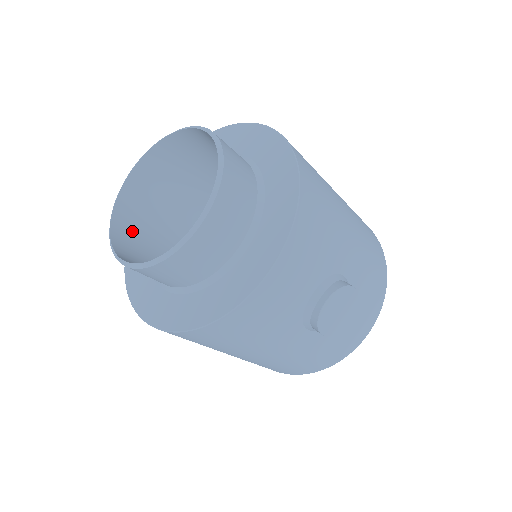
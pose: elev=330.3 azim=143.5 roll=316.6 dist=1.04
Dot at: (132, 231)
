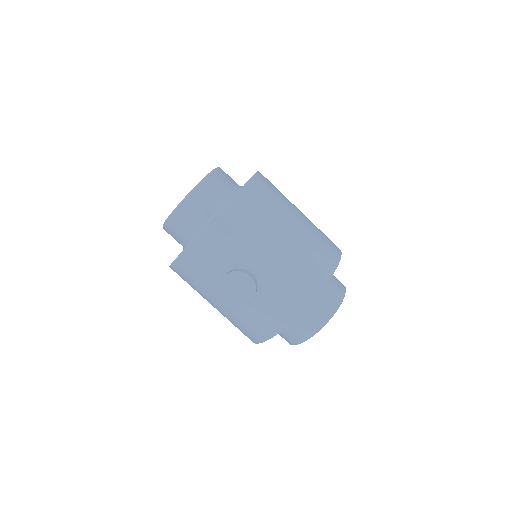
Dot at: occluded
